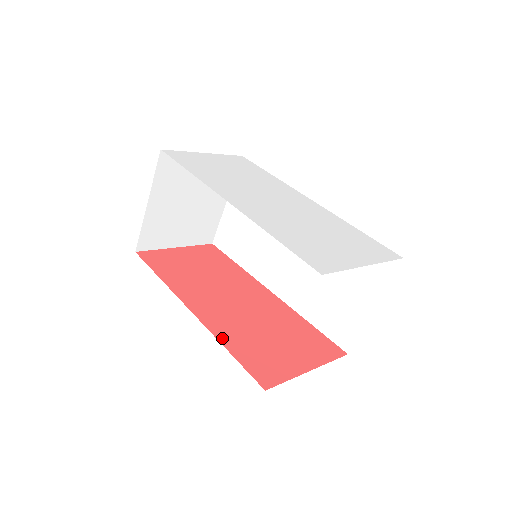
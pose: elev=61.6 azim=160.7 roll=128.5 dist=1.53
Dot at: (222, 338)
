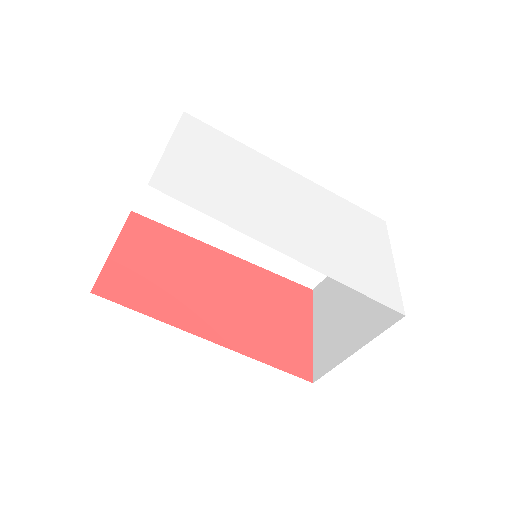
Dot at: (253, 353)
